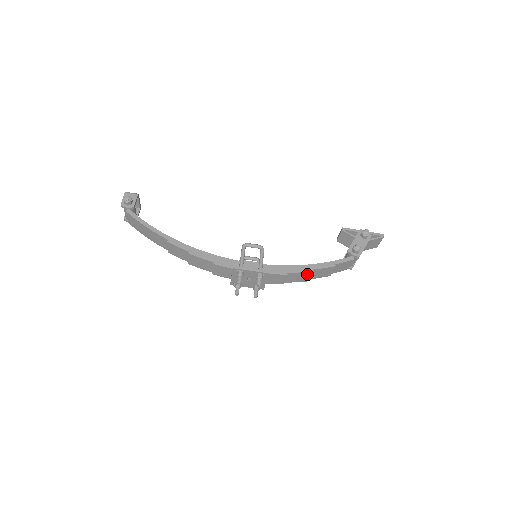
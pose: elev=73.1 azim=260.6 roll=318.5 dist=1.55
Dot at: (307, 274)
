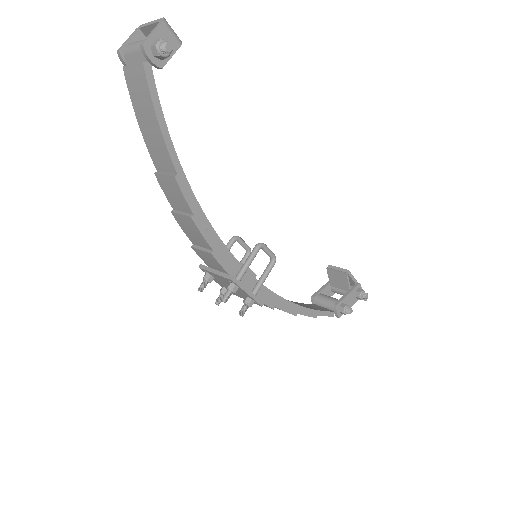
Dot at: occluded
